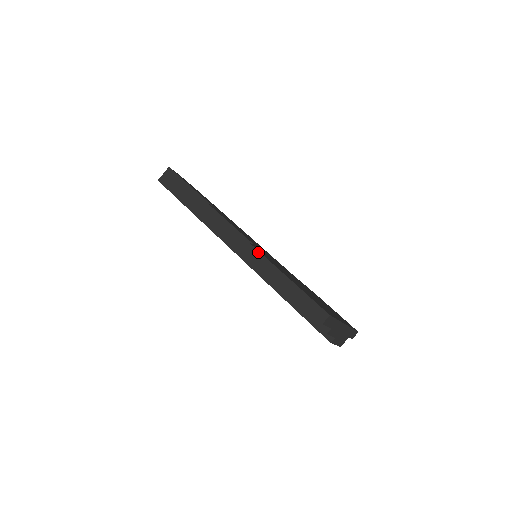
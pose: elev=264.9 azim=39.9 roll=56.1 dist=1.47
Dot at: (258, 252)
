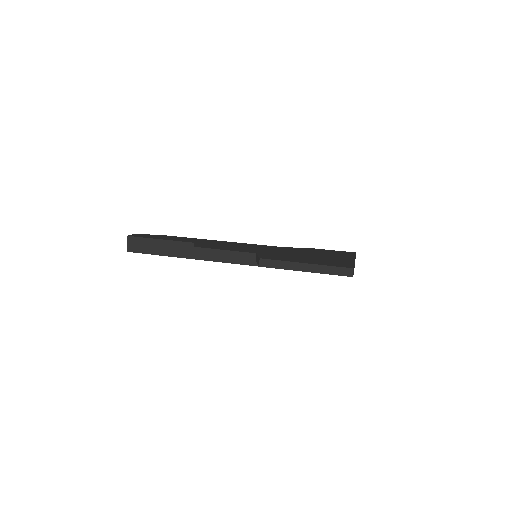
Dot at: (272, 260)
